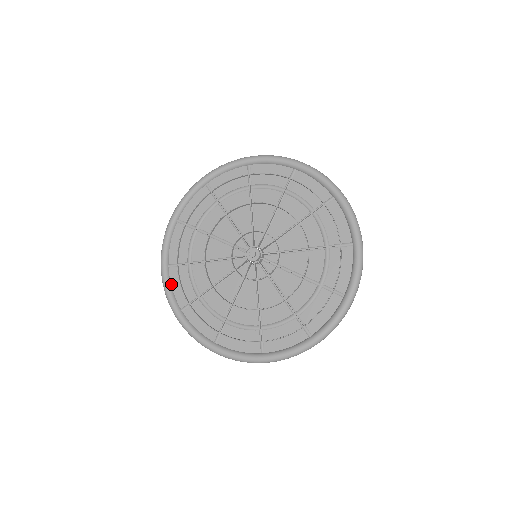
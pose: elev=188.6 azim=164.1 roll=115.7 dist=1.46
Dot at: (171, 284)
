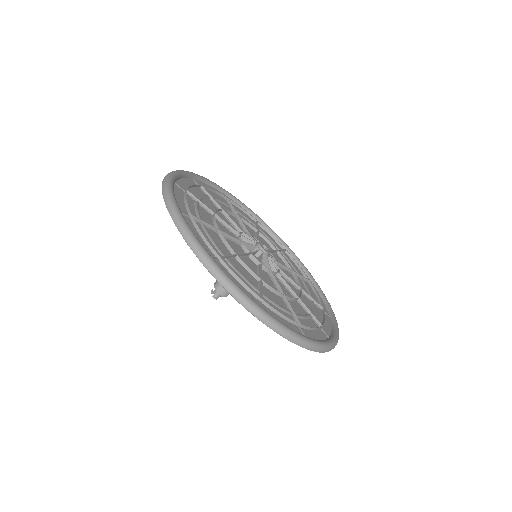
Dot at: occluded
